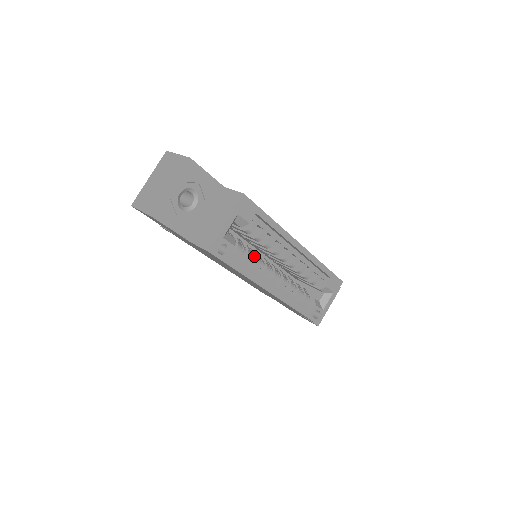
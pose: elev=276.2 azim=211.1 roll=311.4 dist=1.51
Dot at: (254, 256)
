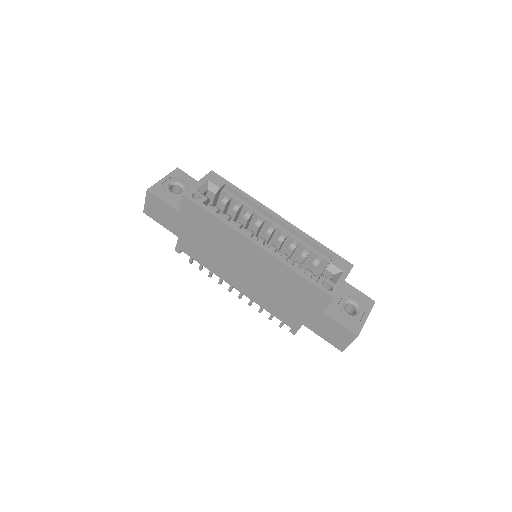
Dot at: (235, 222)
